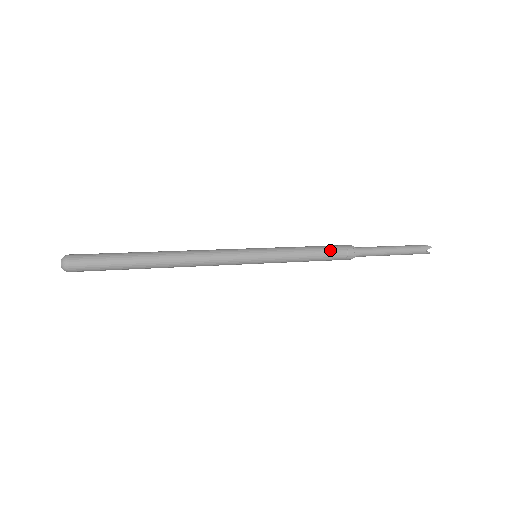
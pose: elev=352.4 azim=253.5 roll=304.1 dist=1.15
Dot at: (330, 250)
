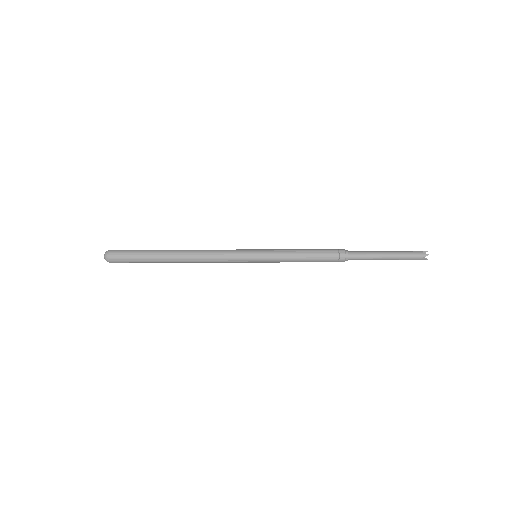
Dot at: (321, 249)
